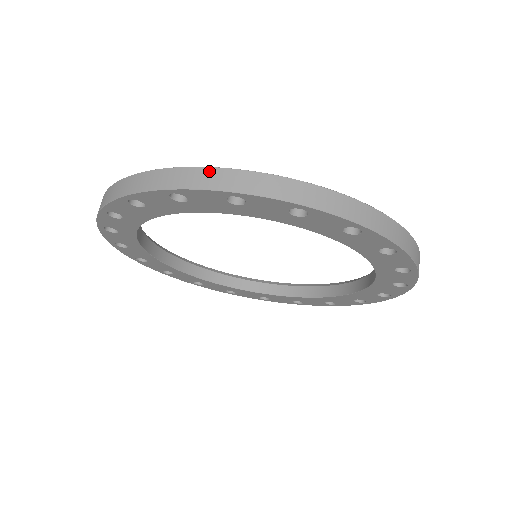
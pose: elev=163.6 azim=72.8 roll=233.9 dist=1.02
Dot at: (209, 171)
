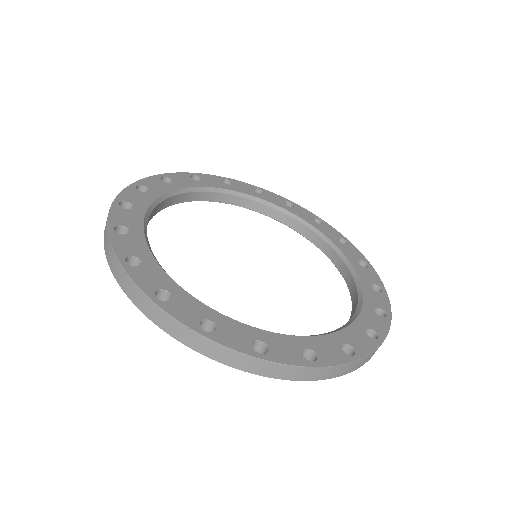
Dot at: (111, 250)
